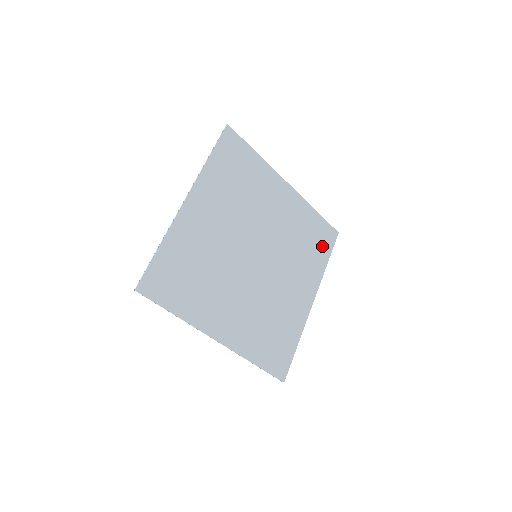
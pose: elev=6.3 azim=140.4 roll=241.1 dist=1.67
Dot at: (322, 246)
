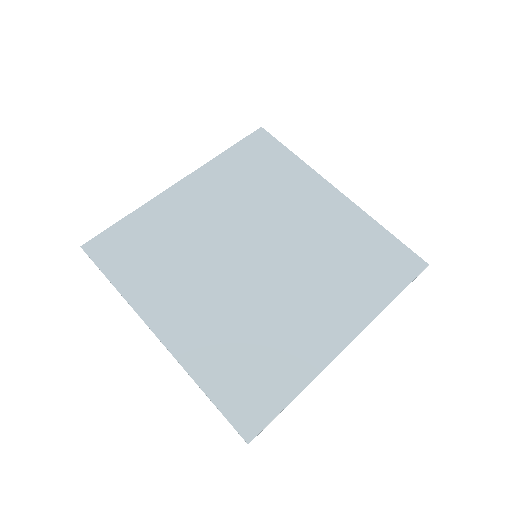
Dot at: (387, 274)
